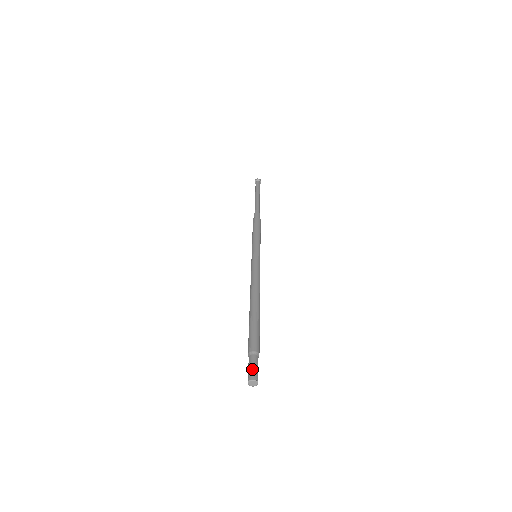
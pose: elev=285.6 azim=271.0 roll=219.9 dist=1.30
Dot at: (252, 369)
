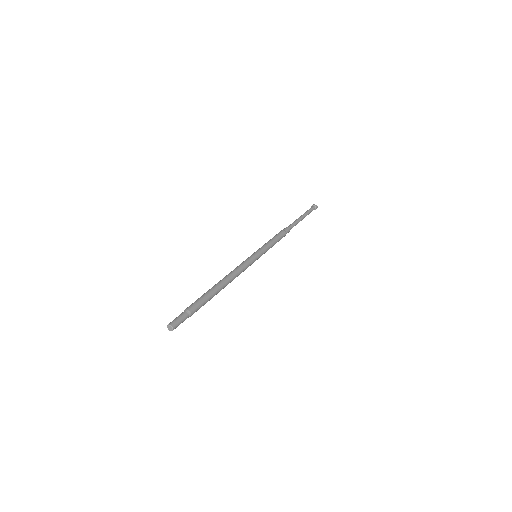
Dot at: (175, 319)
